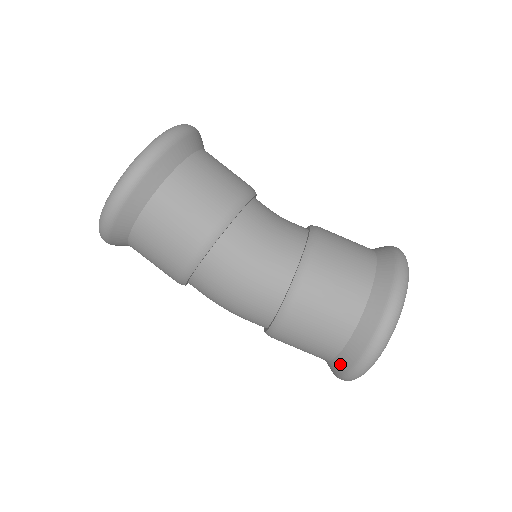
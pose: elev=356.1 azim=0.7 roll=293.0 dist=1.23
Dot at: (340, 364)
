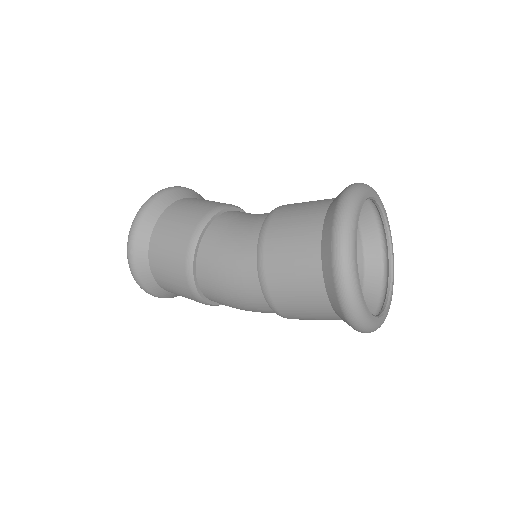
Dot at: (335, 306)
